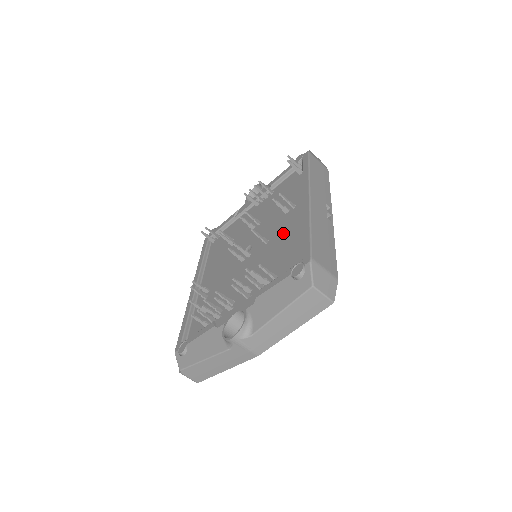
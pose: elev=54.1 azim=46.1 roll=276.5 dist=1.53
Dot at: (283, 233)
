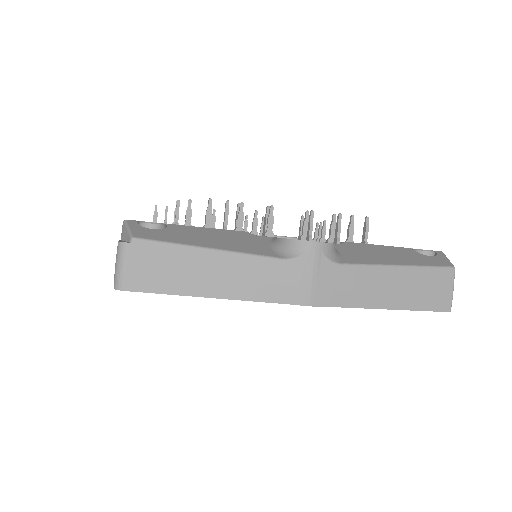
Dot at: occluded
